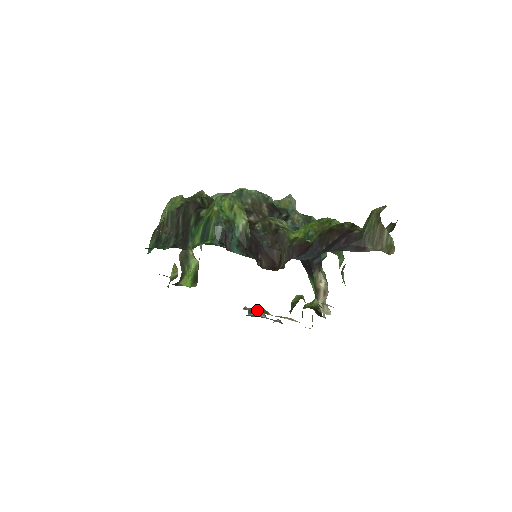
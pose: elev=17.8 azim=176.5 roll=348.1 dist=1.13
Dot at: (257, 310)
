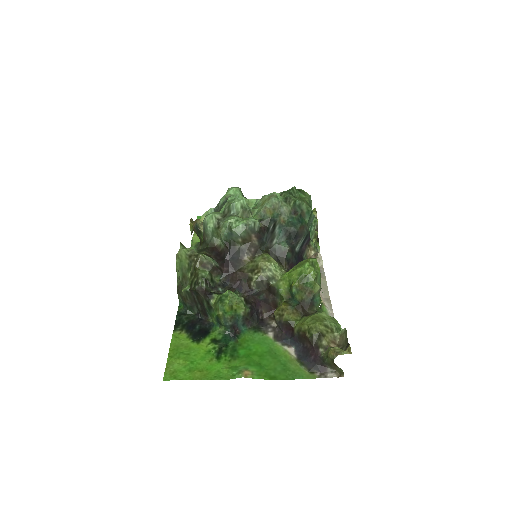
Dot at: occluded
